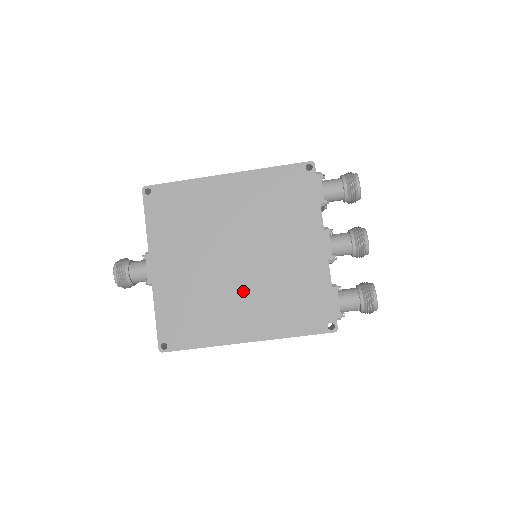
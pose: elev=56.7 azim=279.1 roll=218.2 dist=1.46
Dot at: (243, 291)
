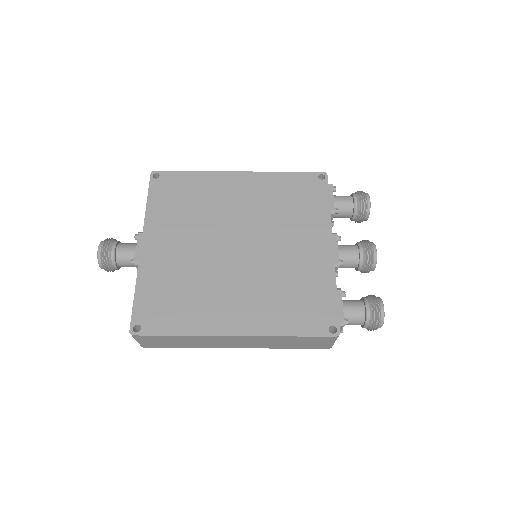
Dot at: (239, 281)
